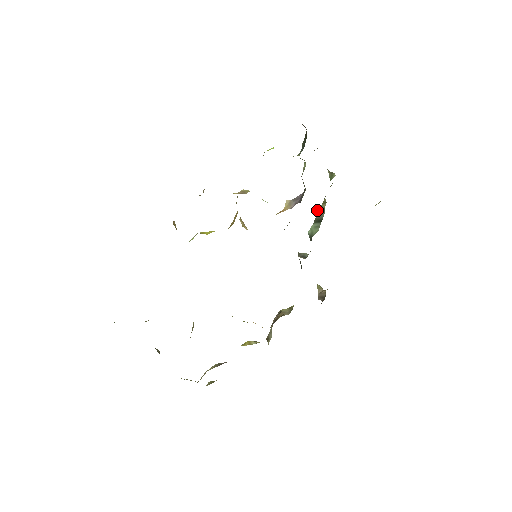
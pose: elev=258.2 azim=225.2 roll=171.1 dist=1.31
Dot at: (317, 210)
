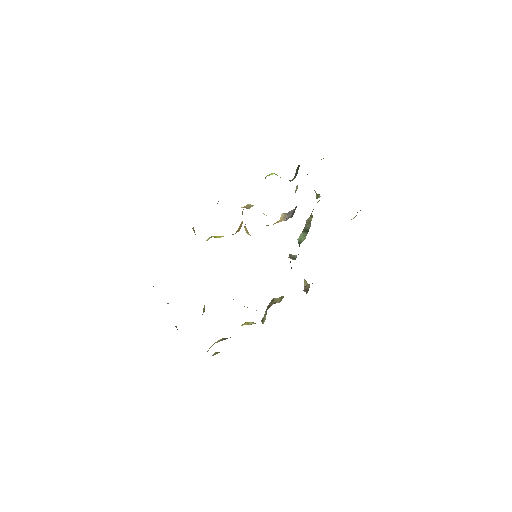
Dot at: (306, 221)
